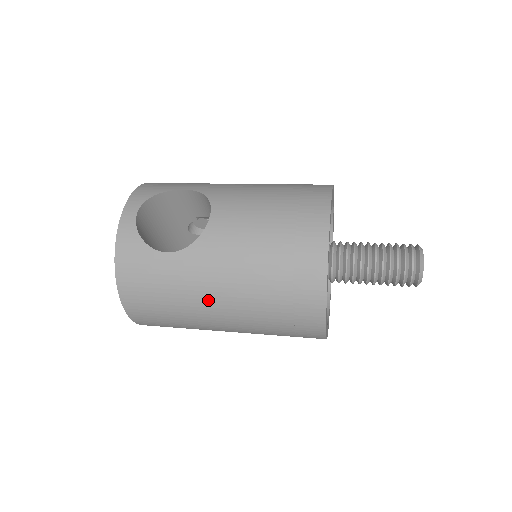
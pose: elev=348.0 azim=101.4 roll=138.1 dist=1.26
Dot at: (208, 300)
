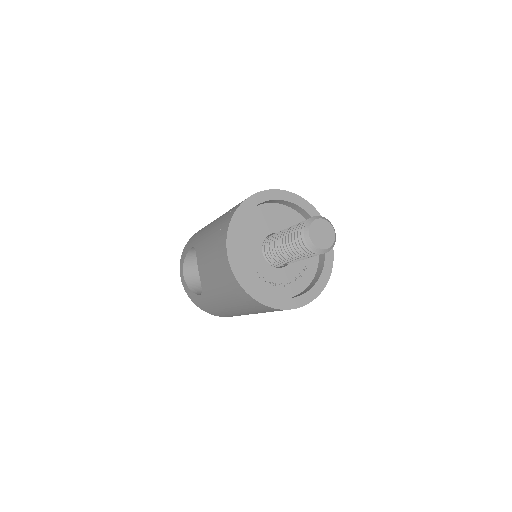
Dot at: (232, 311)
